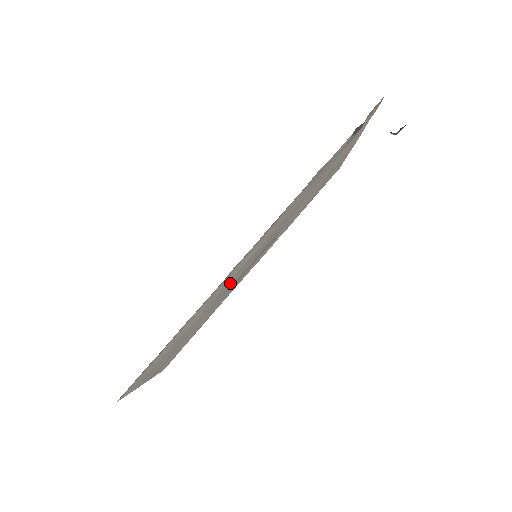
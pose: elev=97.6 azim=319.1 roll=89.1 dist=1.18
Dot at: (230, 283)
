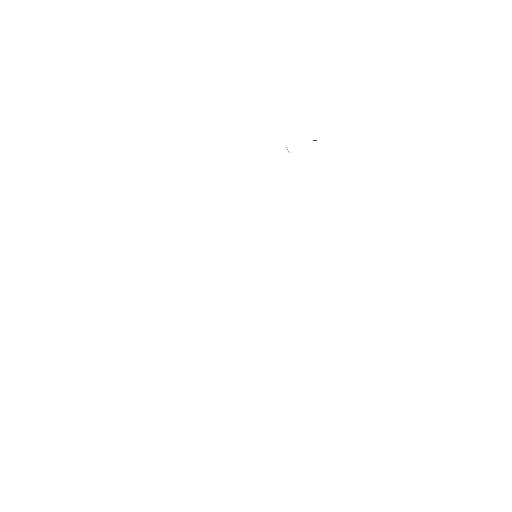
Dot at: occluded
